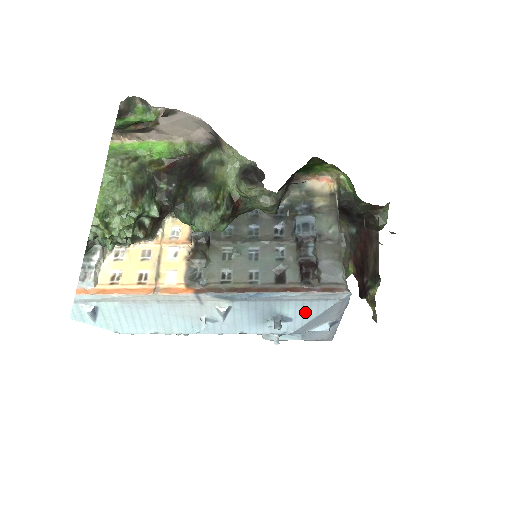
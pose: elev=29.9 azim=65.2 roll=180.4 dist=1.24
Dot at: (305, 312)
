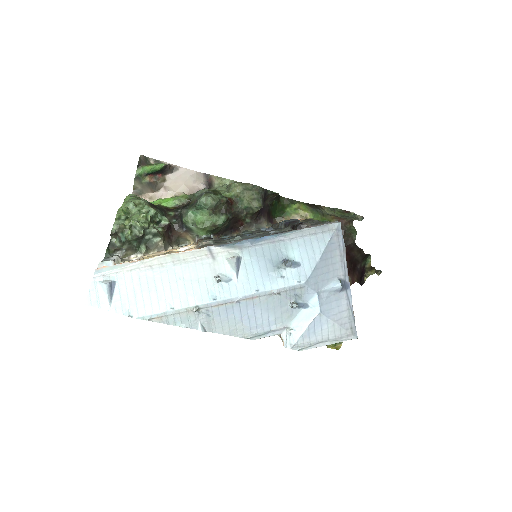
Dot at: (309, 252)
